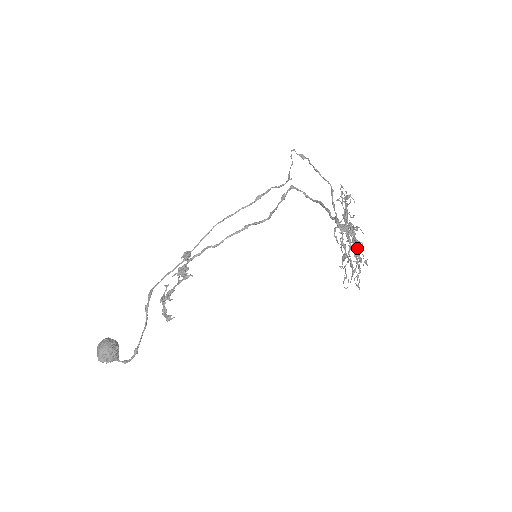
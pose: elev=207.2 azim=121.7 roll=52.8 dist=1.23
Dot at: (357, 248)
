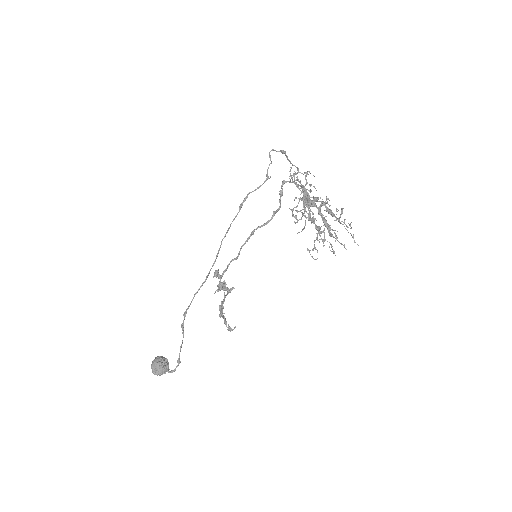
Dot at: (322, 218)
